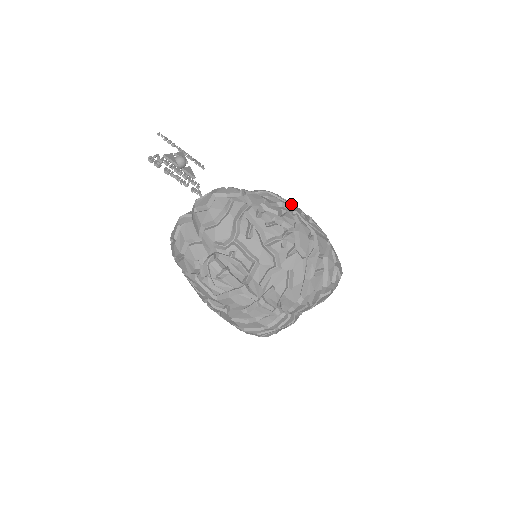
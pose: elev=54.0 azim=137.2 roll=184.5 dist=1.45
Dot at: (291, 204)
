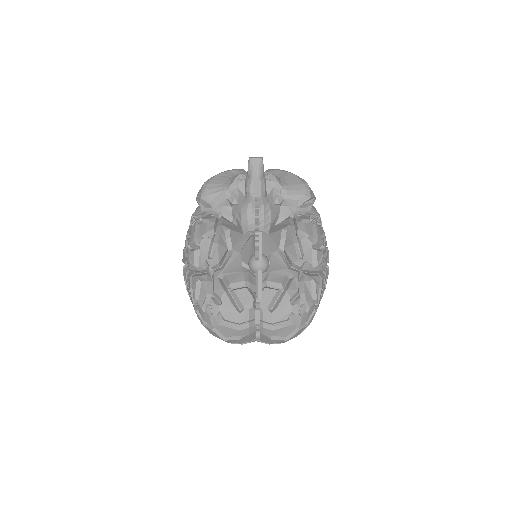
Dot at: occluded
